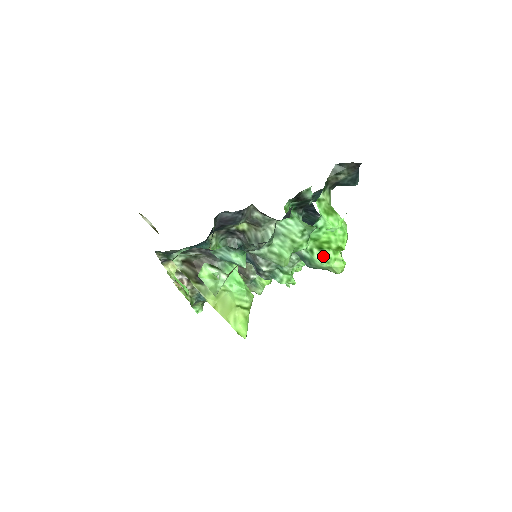
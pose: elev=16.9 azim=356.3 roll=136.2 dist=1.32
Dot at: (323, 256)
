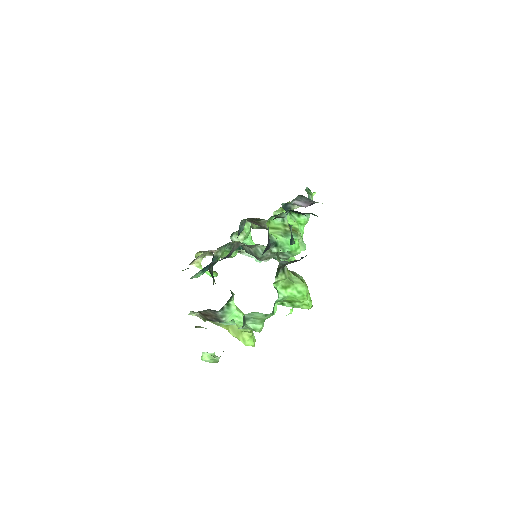
Dot at: (292, 305)
